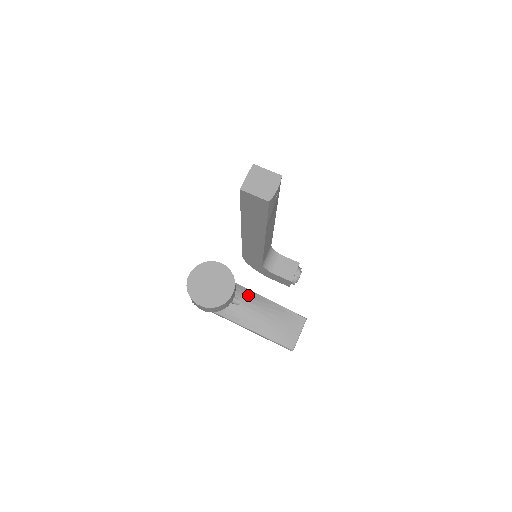
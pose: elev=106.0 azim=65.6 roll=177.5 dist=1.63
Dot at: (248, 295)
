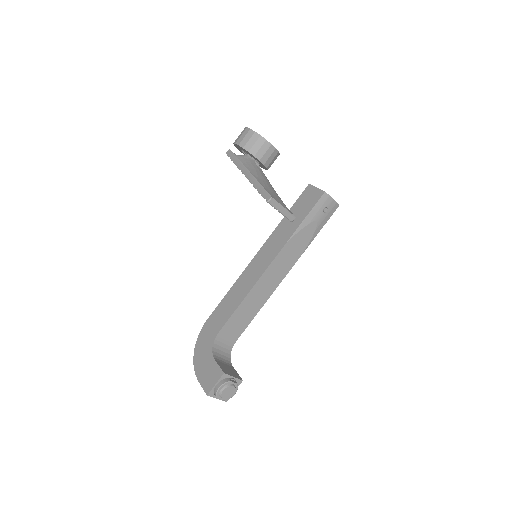
Dot at: occluded
